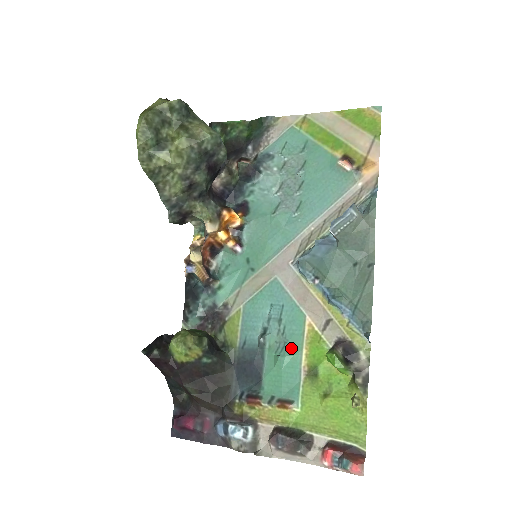
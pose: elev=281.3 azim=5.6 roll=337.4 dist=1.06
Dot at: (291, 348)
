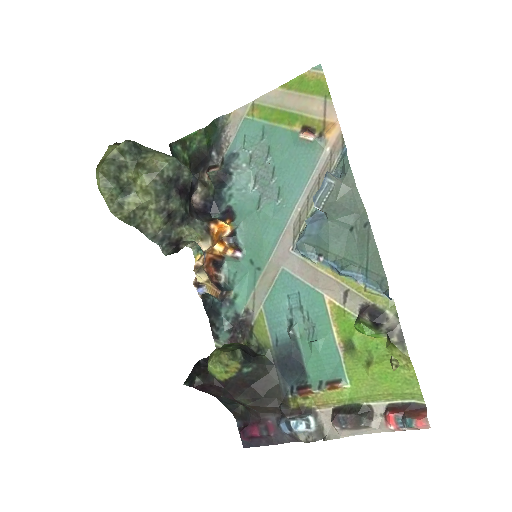
Dot at: (321, 330)
